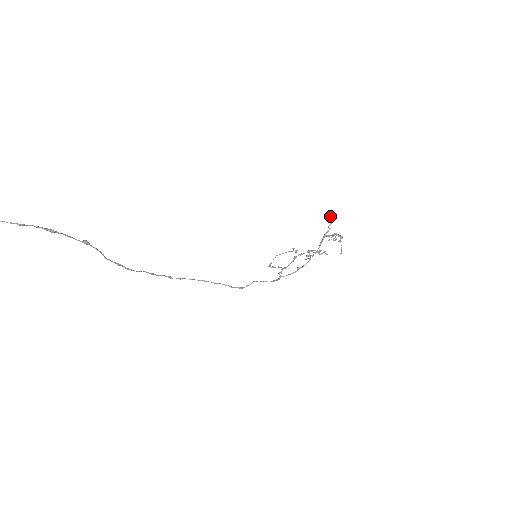
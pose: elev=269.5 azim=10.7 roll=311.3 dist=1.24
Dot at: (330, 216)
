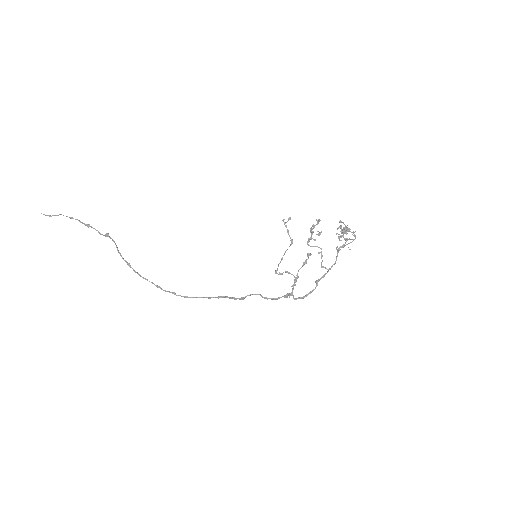
Dot at: (343, 229)
